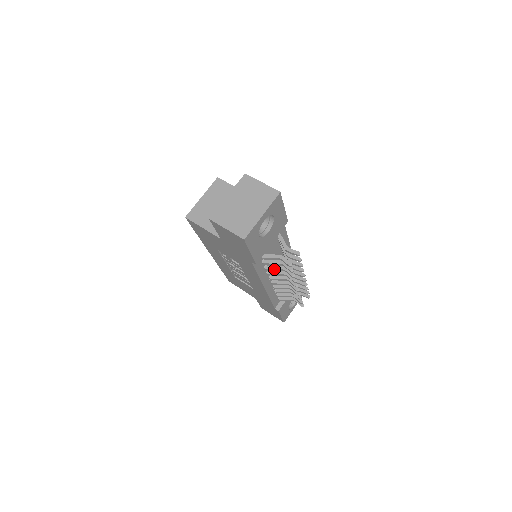
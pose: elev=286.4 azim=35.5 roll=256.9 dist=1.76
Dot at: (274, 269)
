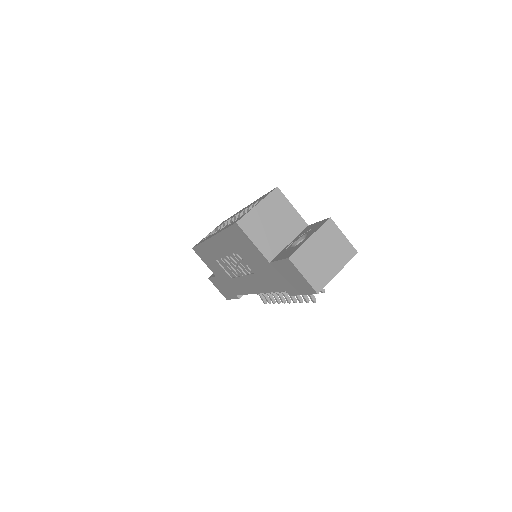
Dot at: occluded
